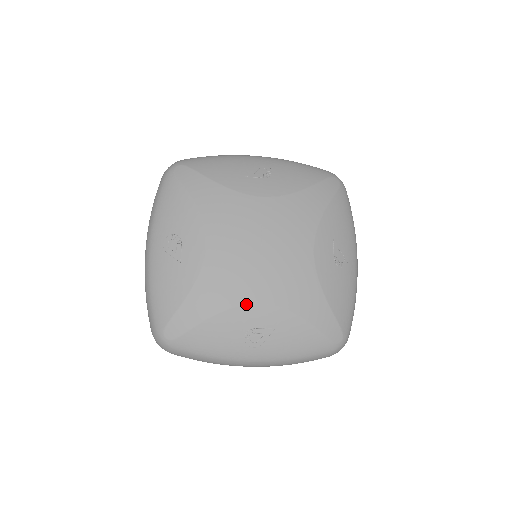
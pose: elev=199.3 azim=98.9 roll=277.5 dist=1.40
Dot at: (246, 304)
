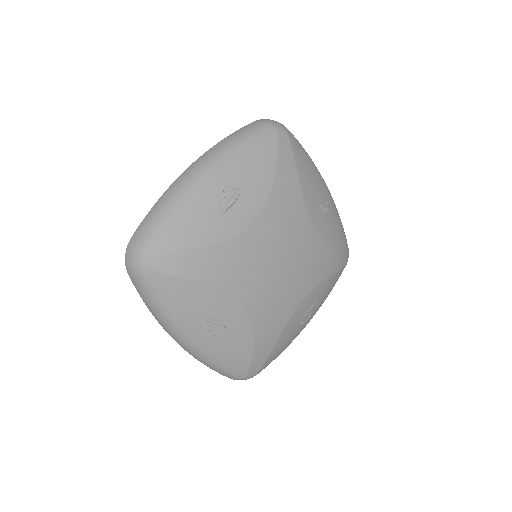
Dot at: (235, 297)
